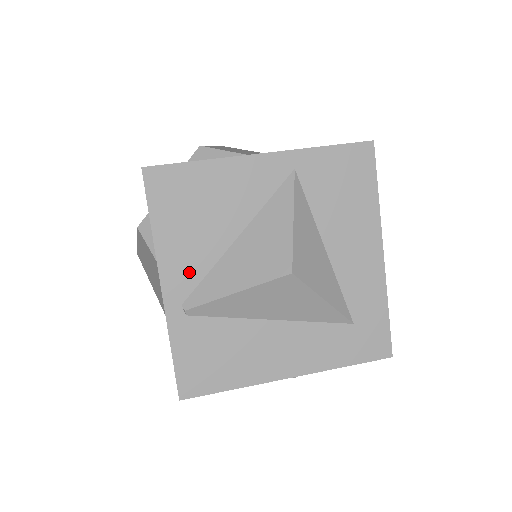
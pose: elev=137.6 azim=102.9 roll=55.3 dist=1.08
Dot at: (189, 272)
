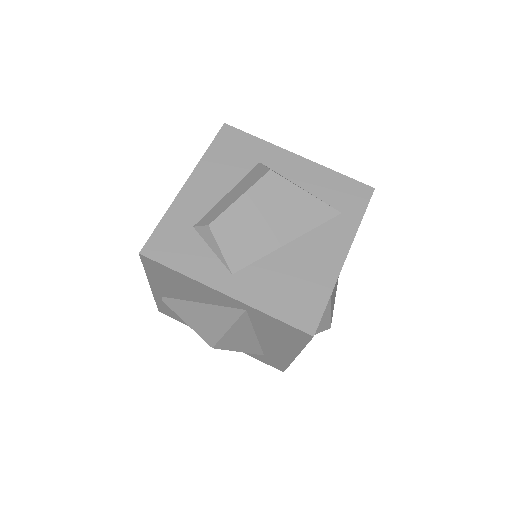
Dot at: (167, 293)
